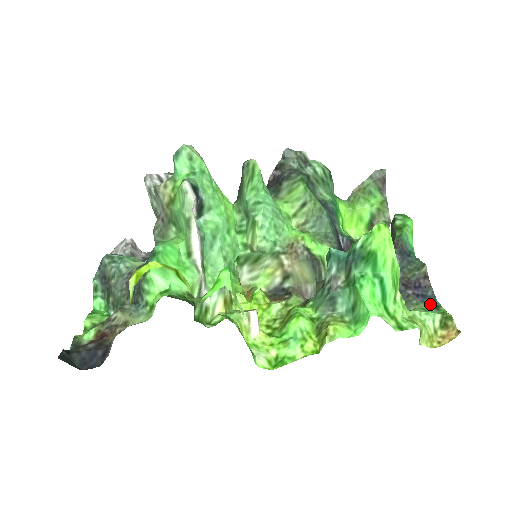
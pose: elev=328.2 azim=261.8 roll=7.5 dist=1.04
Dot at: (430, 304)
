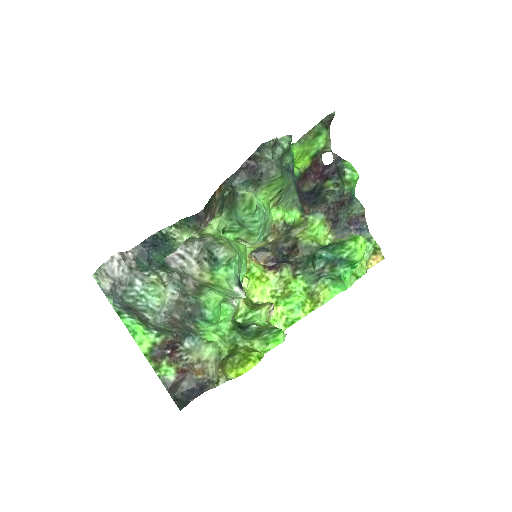
Dot at: (365, 236)
